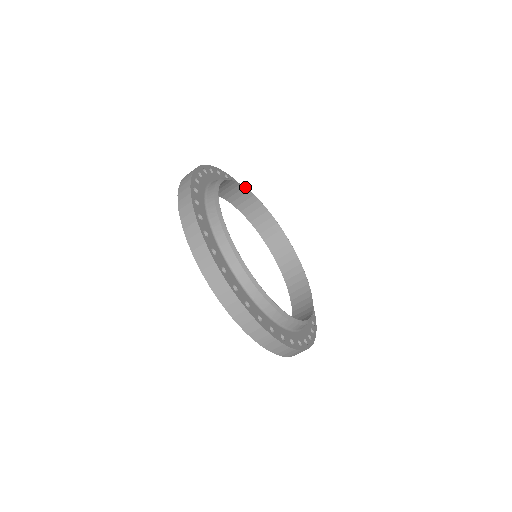
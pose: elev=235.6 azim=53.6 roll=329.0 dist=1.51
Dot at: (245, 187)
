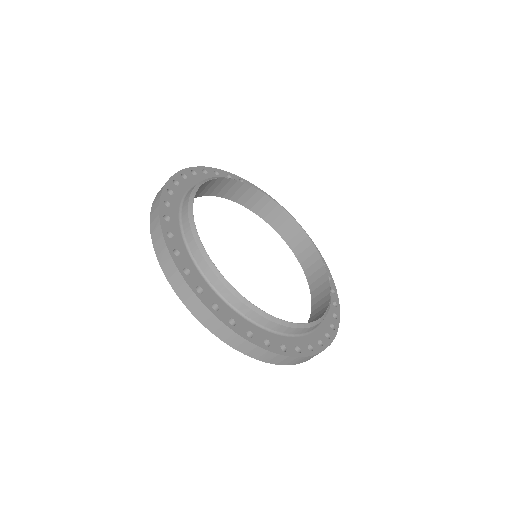
Dot at: (218, 178)
